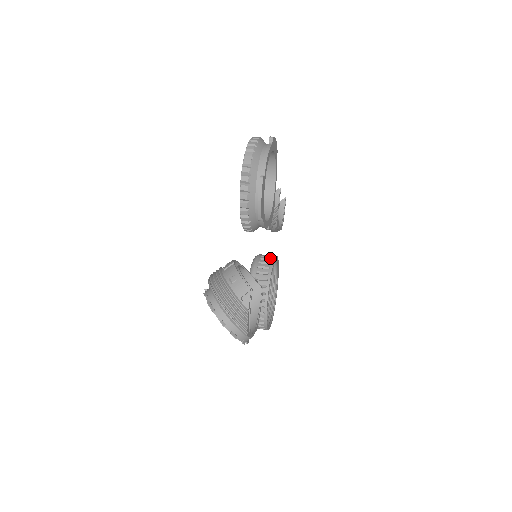
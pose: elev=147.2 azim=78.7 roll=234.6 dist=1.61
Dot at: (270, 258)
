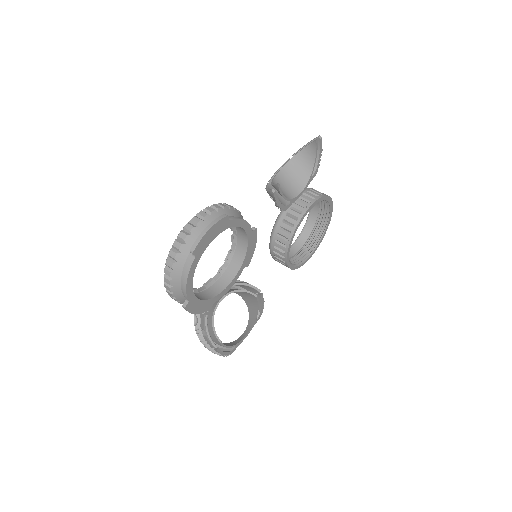
Dot at: (293, 222)
